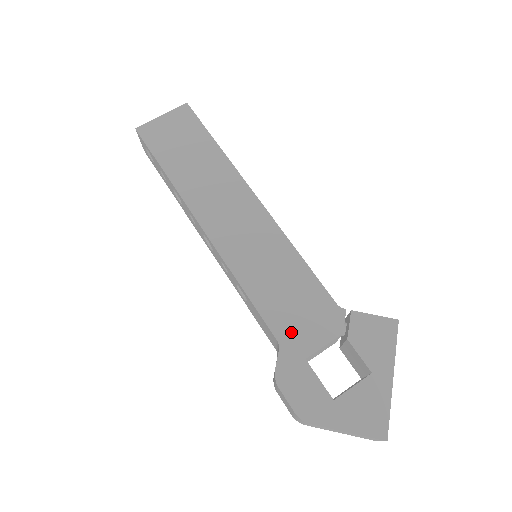
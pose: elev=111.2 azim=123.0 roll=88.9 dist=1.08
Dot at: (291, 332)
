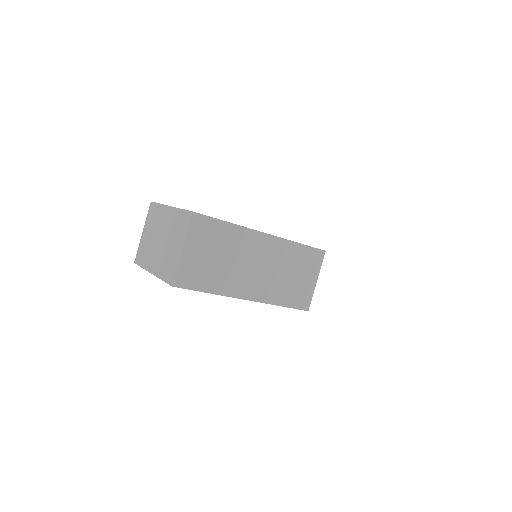
Dot at: occluded
